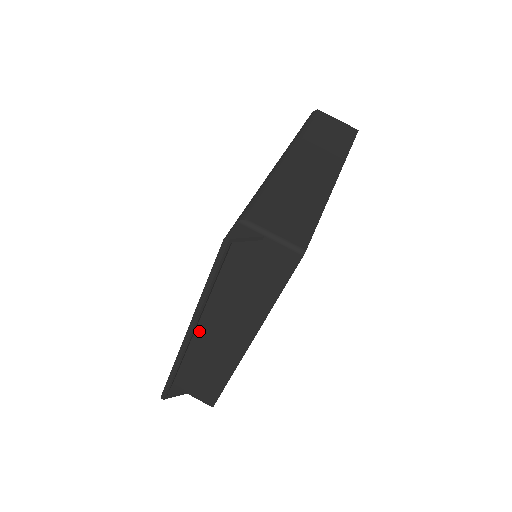
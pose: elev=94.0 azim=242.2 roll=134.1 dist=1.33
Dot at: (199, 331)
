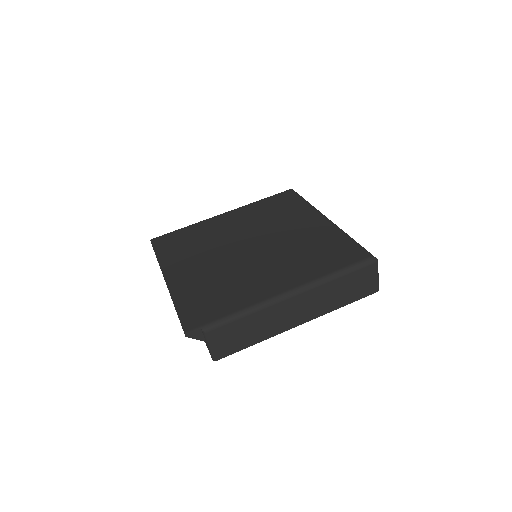
Dot at: occluded
